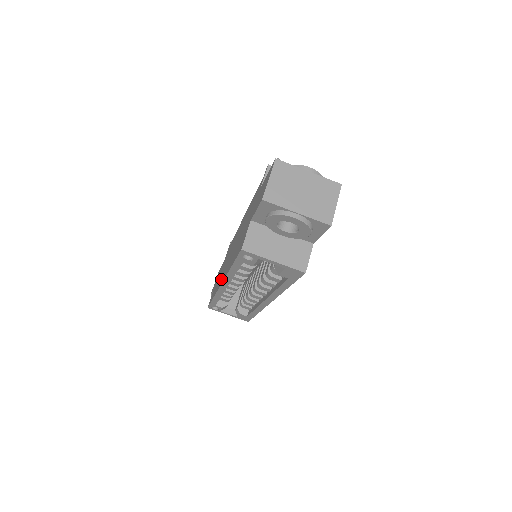
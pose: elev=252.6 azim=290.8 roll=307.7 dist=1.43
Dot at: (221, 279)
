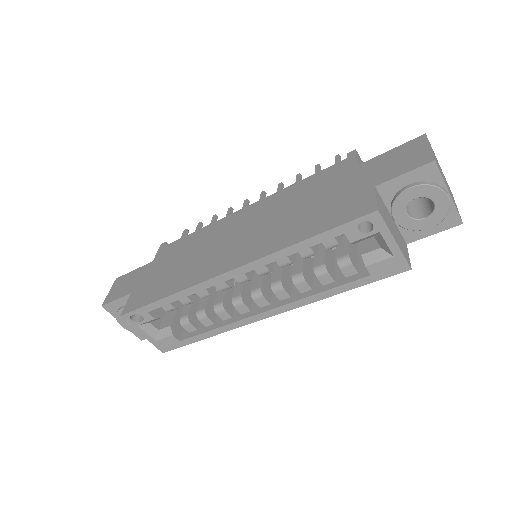
Dot at: (213, 268)
